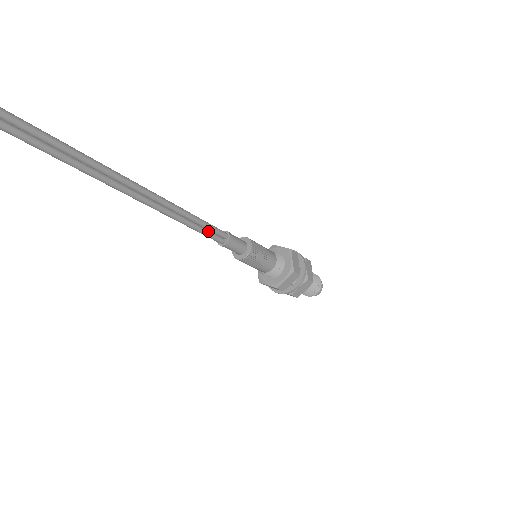
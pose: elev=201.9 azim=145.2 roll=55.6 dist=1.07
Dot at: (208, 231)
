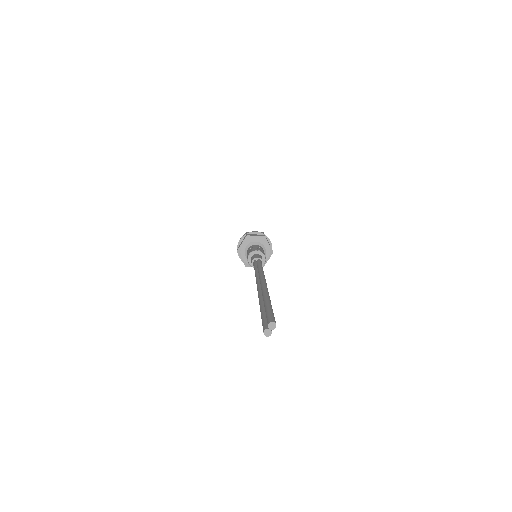
Dot at: occluded
